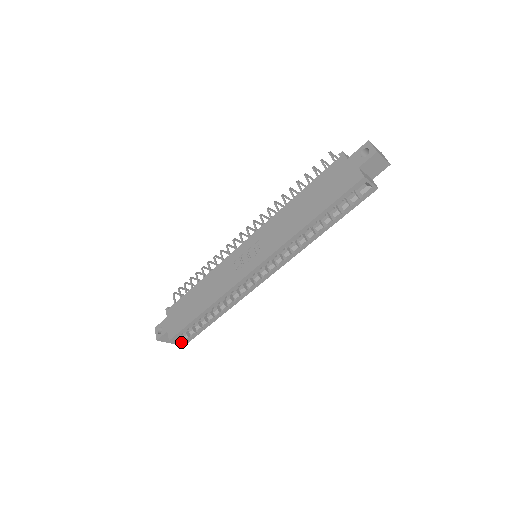
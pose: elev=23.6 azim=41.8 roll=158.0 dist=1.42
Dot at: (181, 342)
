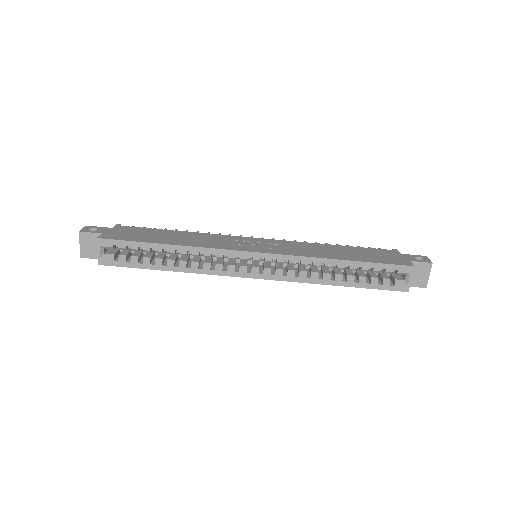
Dot at: (100, 255)
